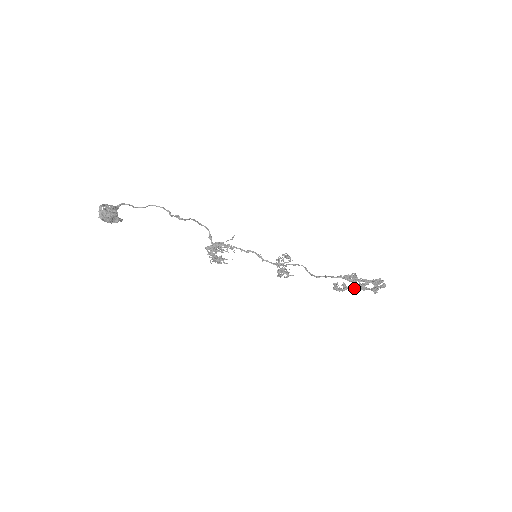
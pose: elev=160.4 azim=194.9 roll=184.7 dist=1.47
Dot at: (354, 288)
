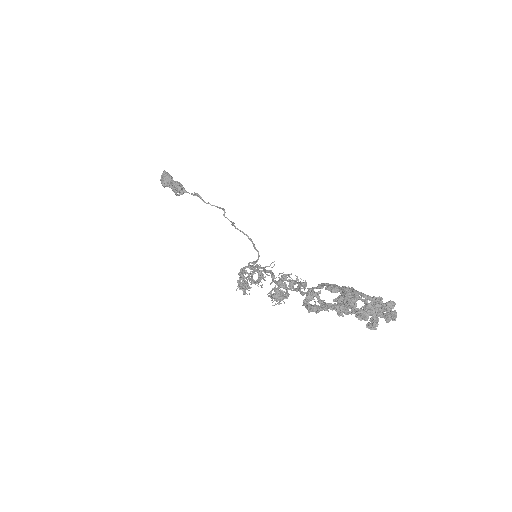
Dot at: occluded
